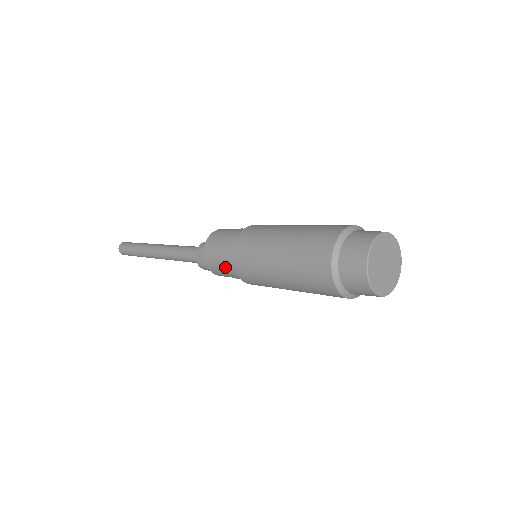
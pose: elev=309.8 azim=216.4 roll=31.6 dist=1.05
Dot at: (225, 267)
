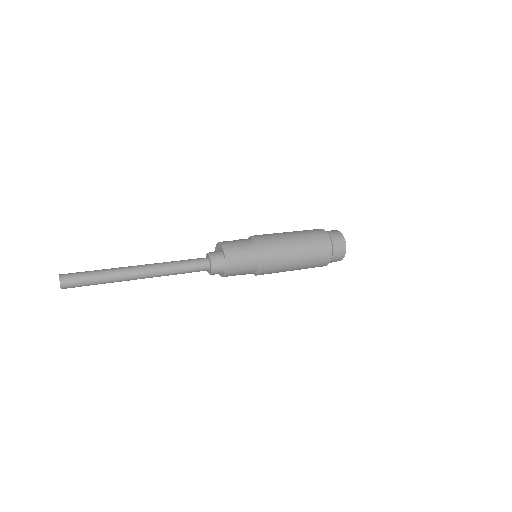
Dot at: (248, 264)
